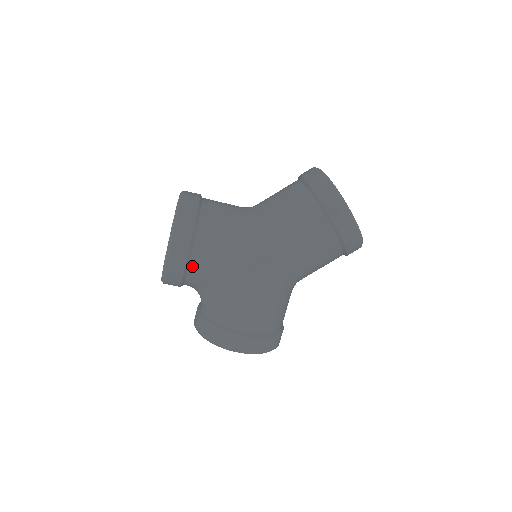
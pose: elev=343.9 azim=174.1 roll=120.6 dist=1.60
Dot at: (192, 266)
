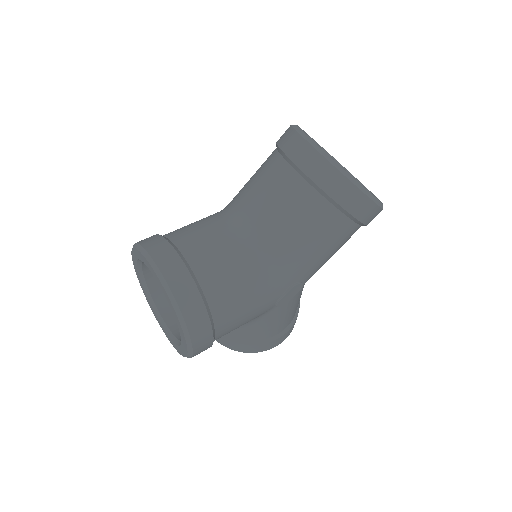
Dot at: occluded
